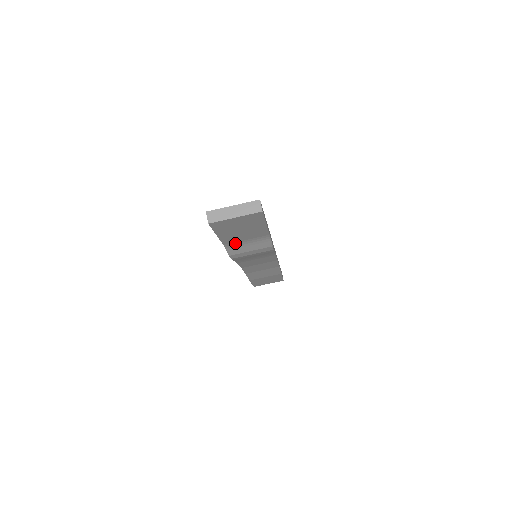
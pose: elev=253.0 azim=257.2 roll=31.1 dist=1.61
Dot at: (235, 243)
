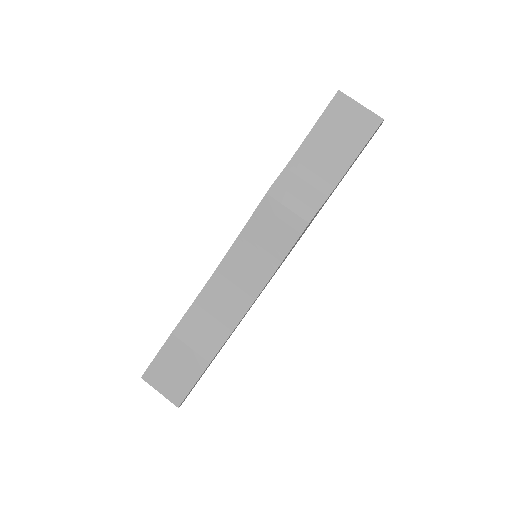
Dot at: (300, 168)
